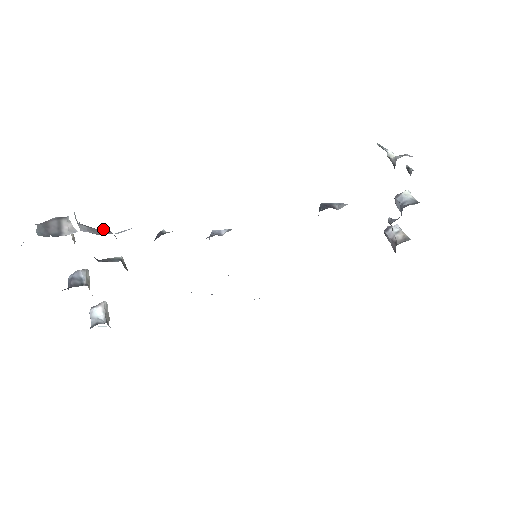
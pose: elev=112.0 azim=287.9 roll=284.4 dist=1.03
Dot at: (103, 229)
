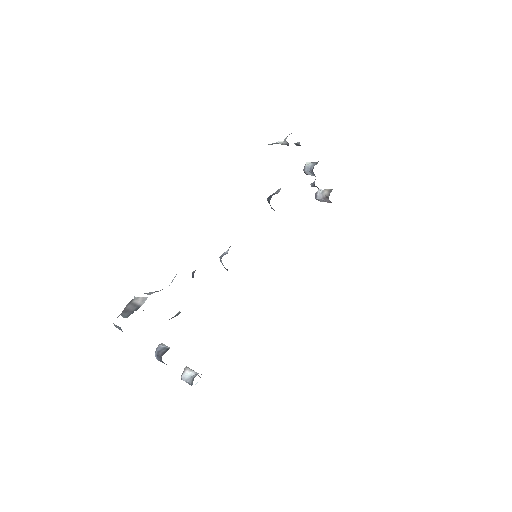
Dot at: occluded
